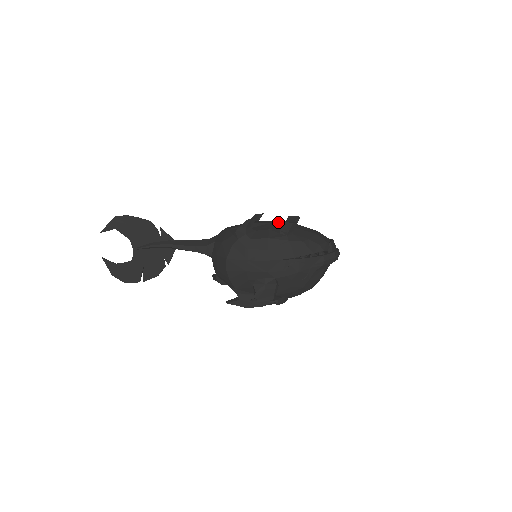
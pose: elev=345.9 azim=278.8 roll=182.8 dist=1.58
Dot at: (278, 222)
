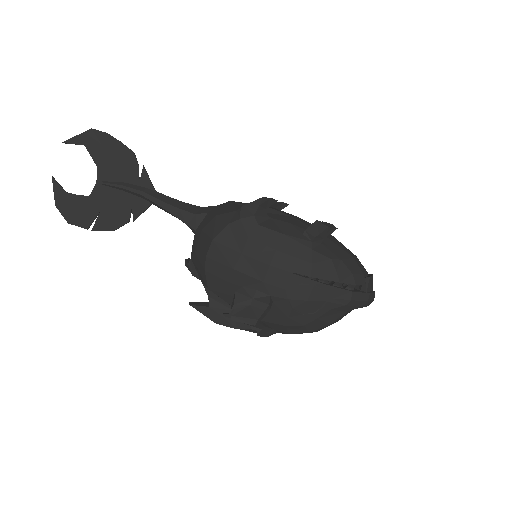
Dot at: (306, 221)
